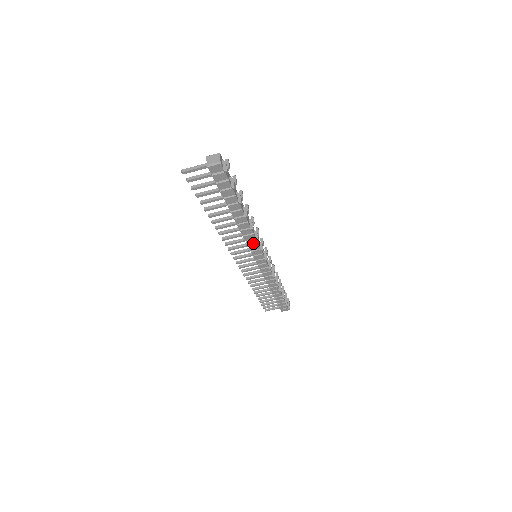
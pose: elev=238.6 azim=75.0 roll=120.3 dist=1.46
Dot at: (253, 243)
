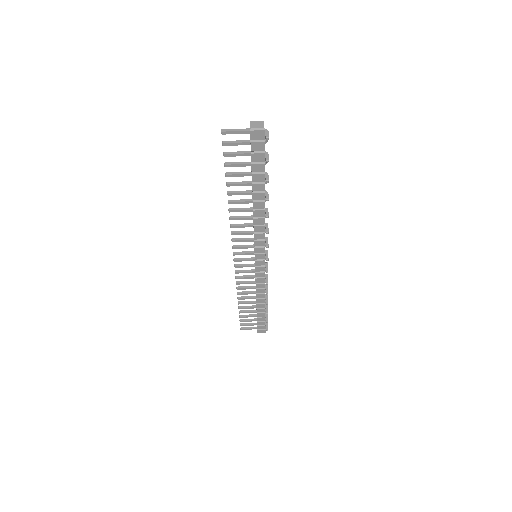
Dot at: (260, 237)
